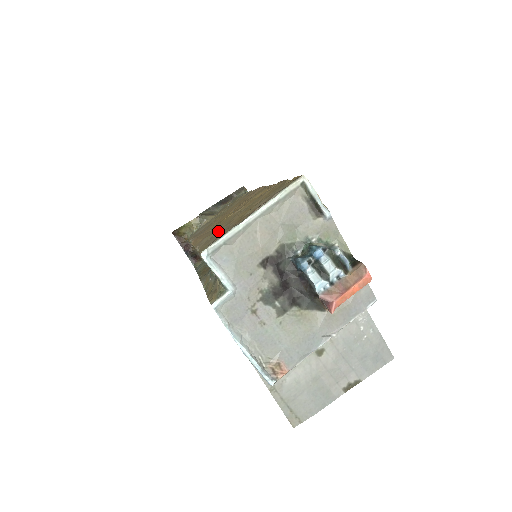
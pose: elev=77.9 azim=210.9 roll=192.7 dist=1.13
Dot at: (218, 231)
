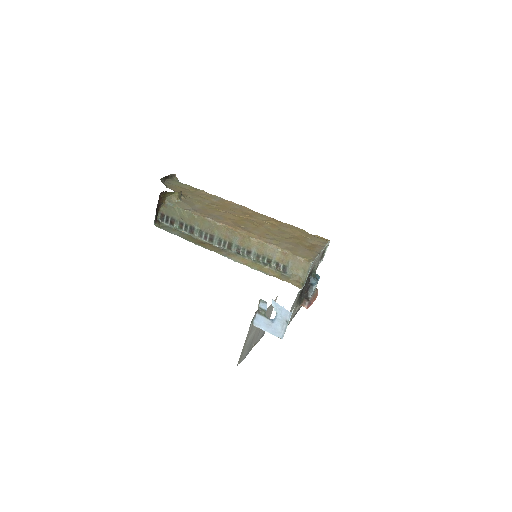
Dot at: (291, 244)
